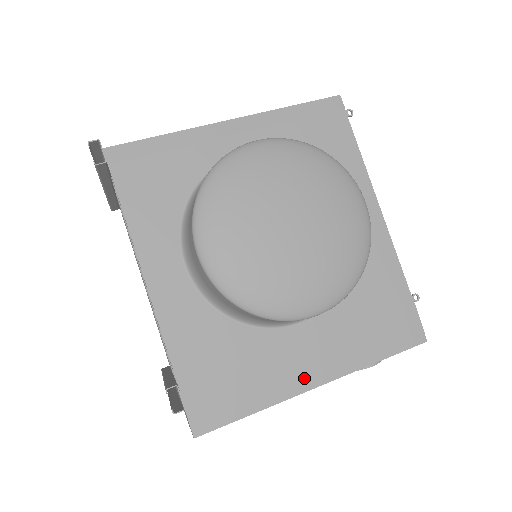
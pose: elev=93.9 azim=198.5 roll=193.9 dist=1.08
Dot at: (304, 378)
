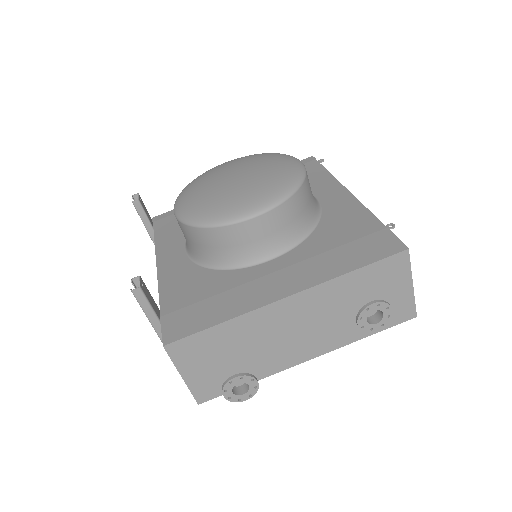
Dot at: (271, 293)
